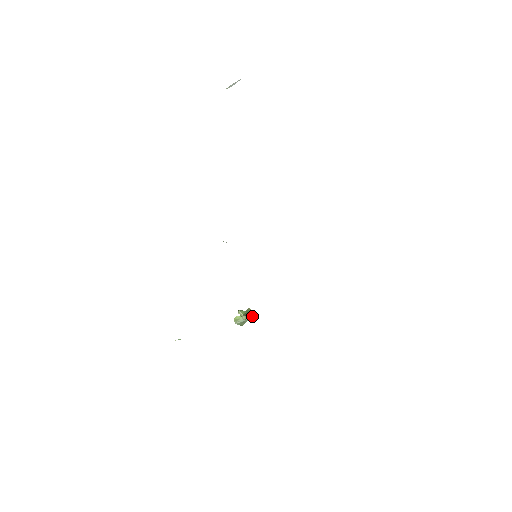
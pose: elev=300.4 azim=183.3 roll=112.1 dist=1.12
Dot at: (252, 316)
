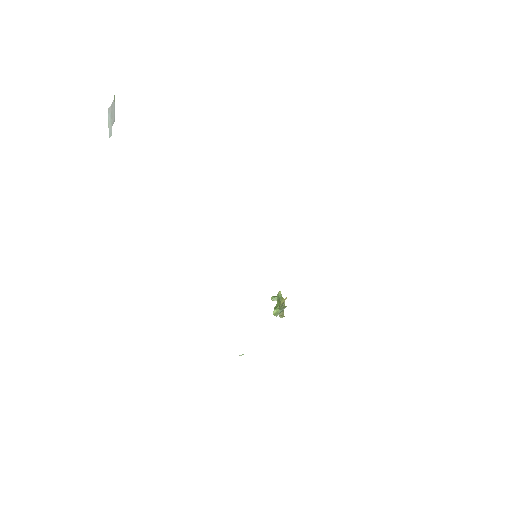
Dot at: occluded
